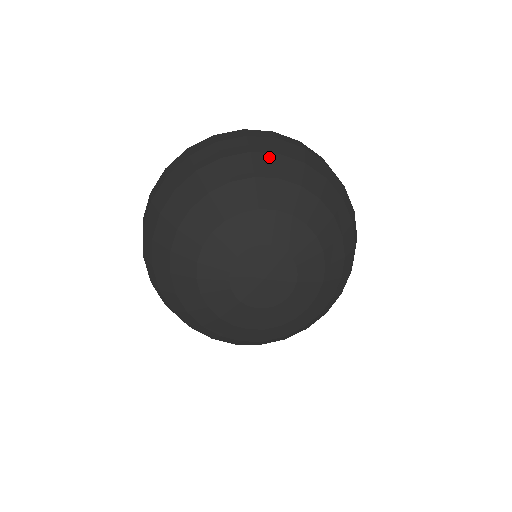
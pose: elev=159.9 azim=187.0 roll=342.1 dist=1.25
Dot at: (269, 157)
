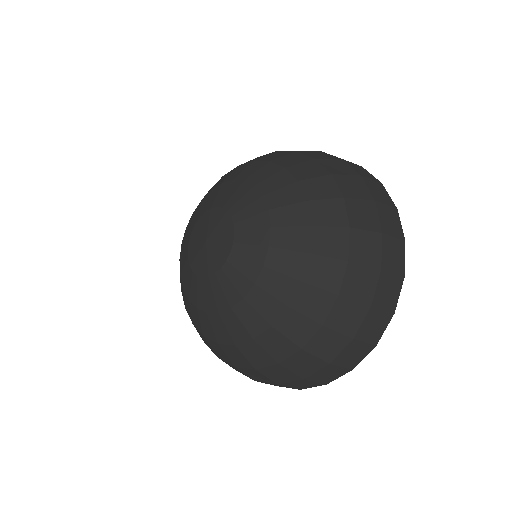
Dot at: (303, 157)
